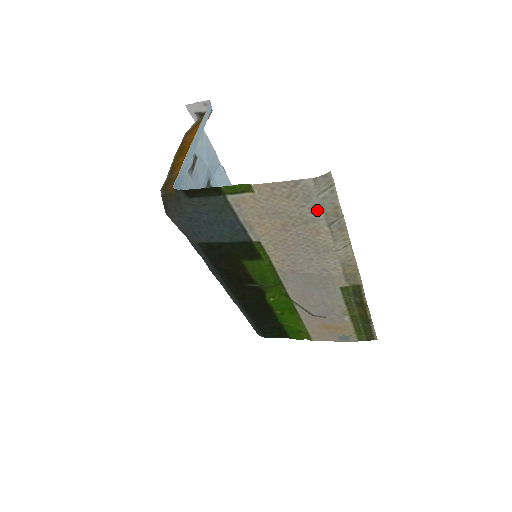
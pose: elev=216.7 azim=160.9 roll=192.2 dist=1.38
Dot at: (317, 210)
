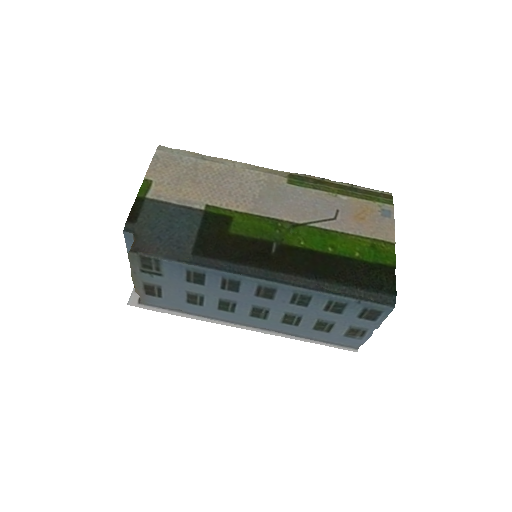
Dot at: (186, 159)
